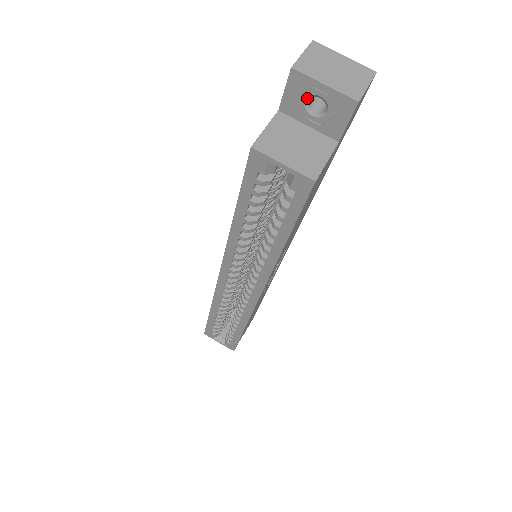
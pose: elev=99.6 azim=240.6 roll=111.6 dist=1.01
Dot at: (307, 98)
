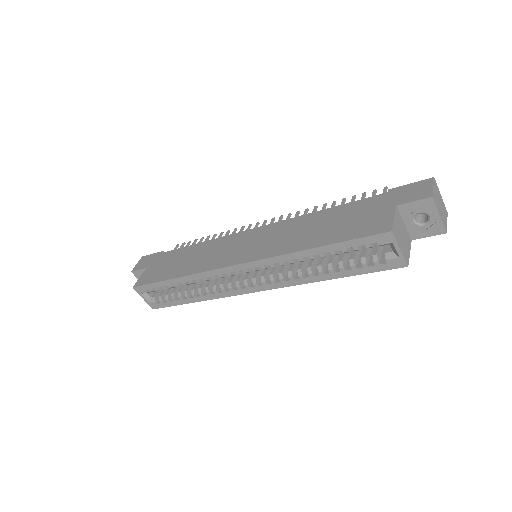
Dot at: (421, 213)
